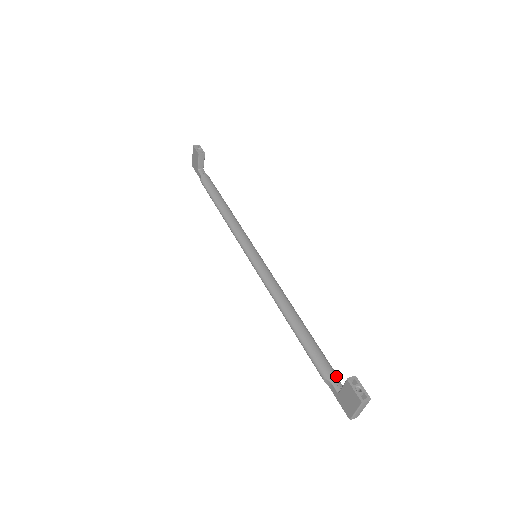
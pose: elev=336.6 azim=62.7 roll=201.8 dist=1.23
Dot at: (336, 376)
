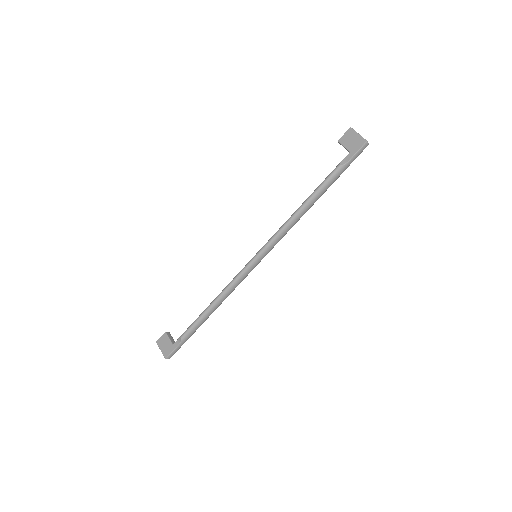
Dot at: occluded
